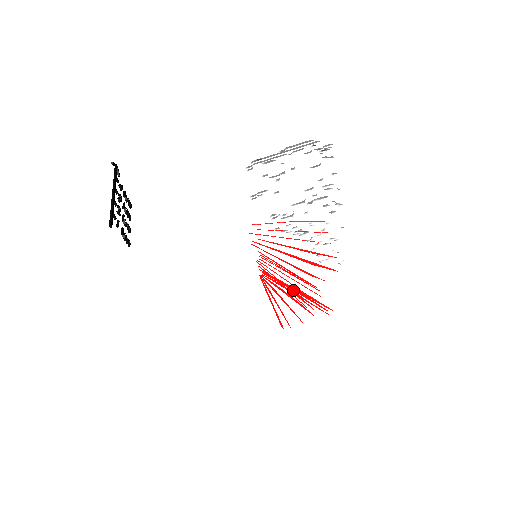
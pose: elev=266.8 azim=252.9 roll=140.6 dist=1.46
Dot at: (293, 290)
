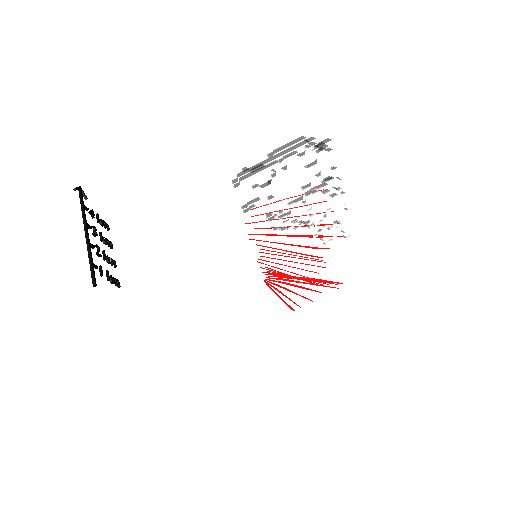
Dot at: occluded
